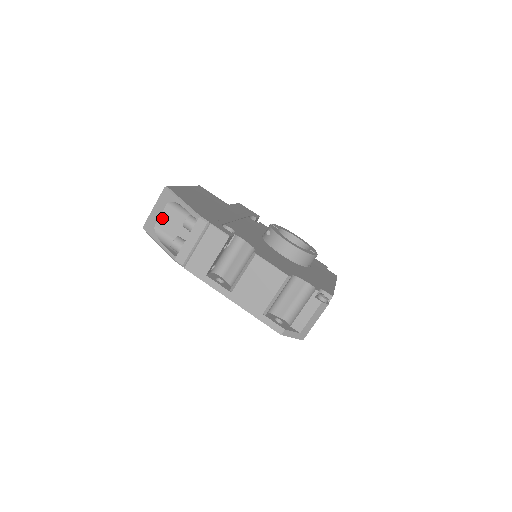
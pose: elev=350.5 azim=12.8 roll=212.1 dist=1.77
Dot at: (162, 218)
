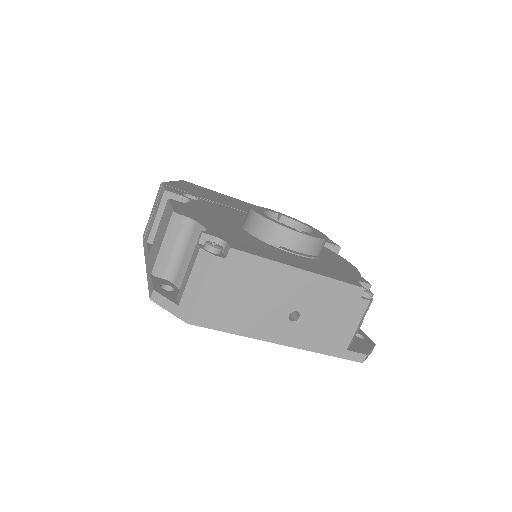
Dot at: occluded
